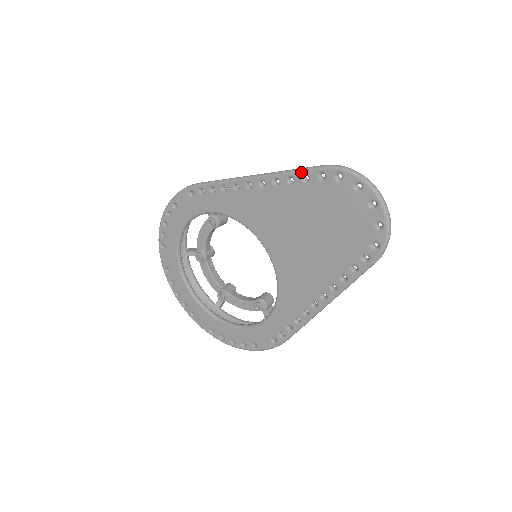
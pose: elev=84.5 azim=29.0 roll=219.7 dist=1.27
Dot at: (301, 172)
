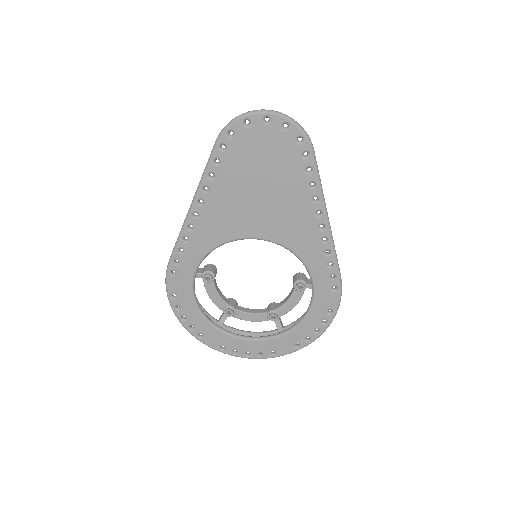
Dot at: (210, 163)
